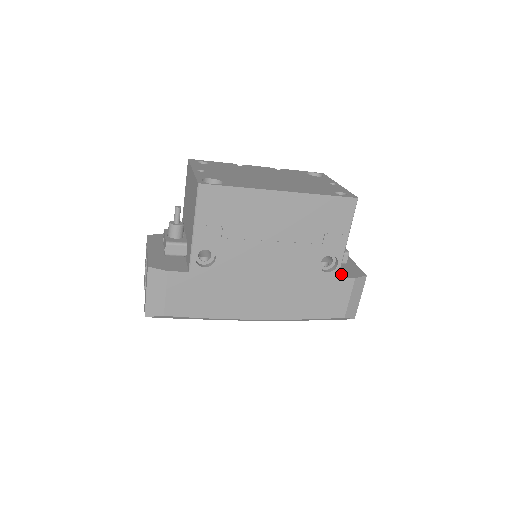
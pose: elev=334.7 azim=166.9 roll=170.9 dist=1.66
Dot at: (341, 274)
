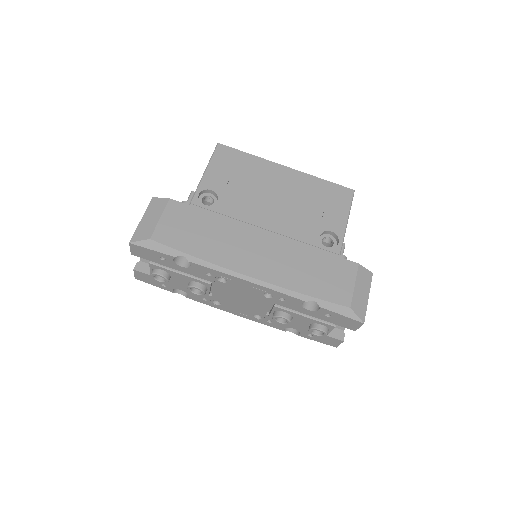
Dot at: occluded
